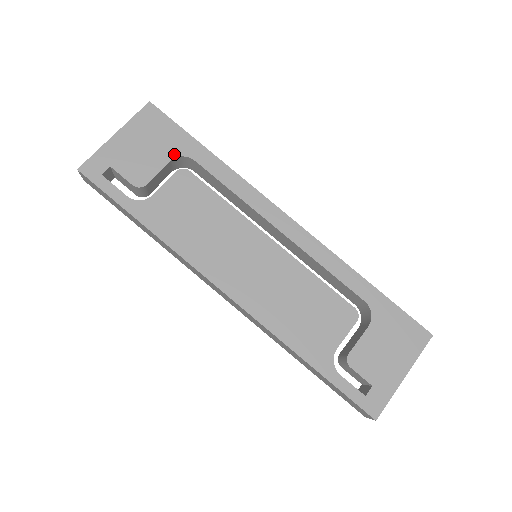
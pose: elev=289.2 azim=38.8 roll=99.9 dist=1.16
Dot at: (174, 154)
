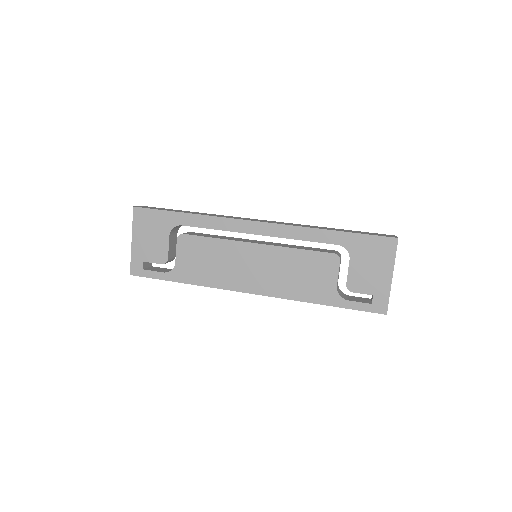
Dot at: (168, 230)
